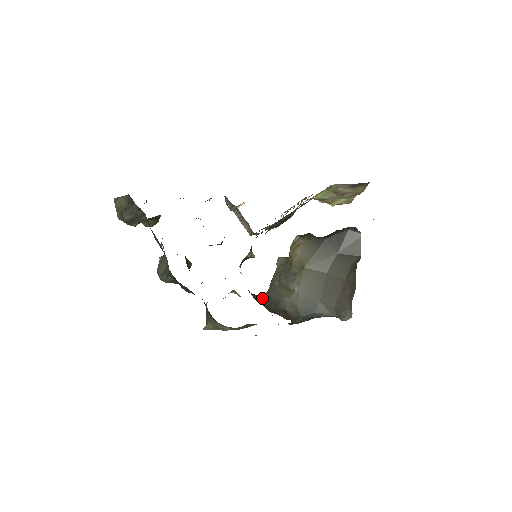
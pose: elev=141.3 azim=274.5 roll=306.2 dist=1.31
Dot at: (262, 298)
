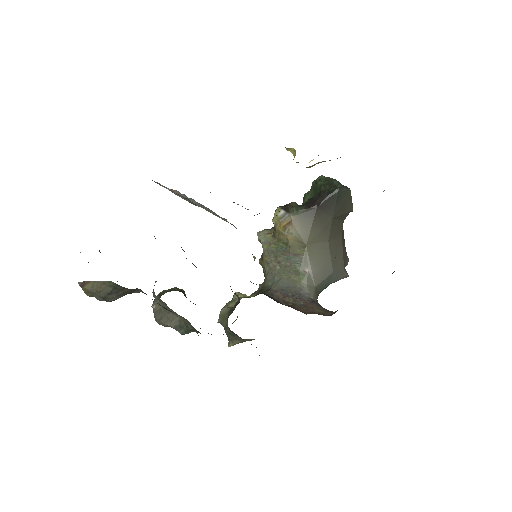
Dot at: (279, 294)
